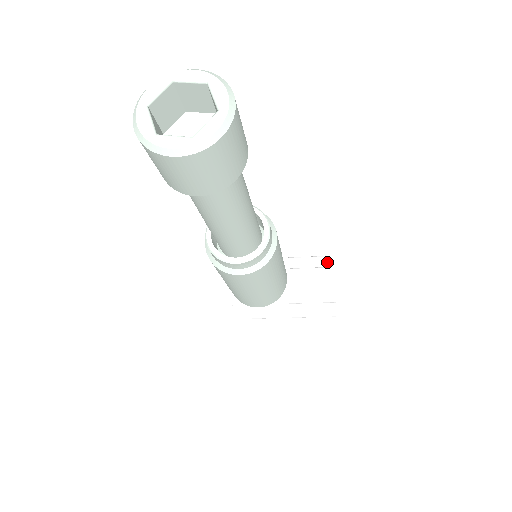
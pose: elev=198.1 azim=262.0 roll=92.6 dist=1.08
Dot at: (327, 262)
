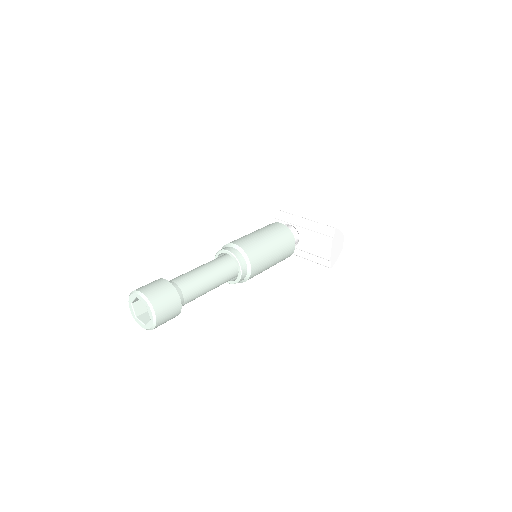
Dot at: (331, 233)
